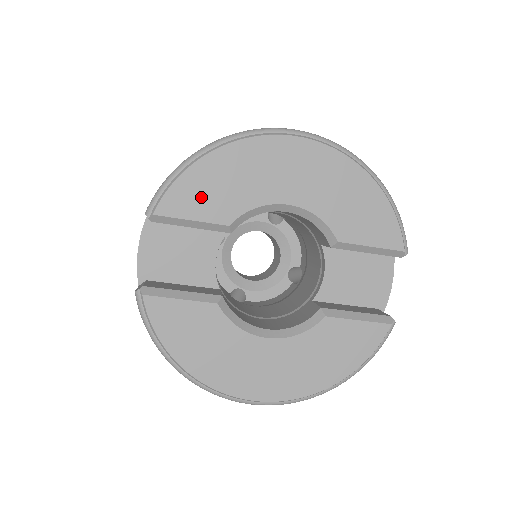
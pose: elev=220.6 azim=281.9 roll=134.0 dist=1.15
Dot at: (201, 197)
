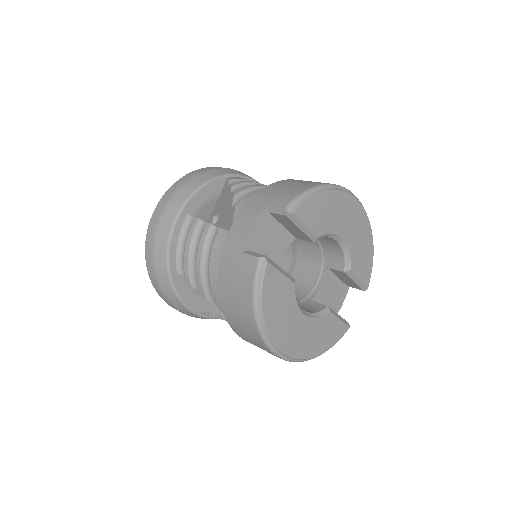
Dot at: (315, 214)
